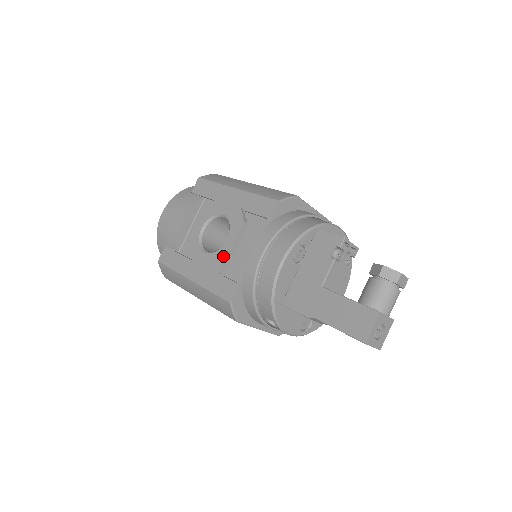
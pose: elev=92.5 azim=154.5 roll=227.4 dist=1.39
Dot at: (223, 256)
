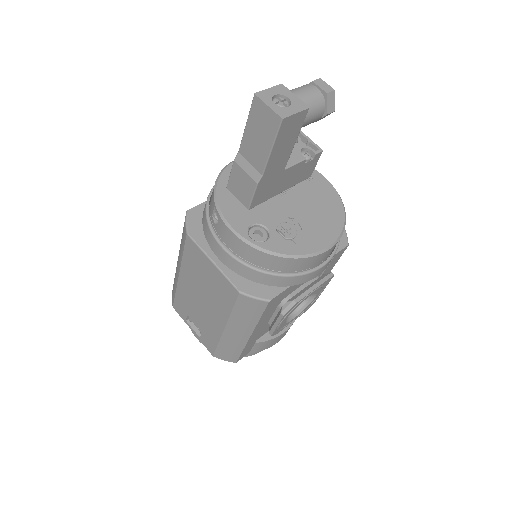
Dot at: occluded
